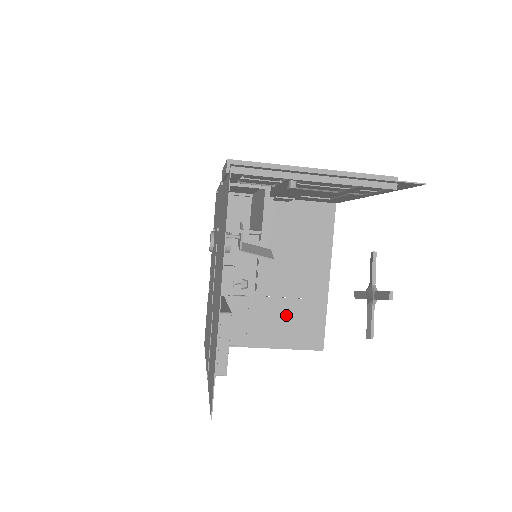
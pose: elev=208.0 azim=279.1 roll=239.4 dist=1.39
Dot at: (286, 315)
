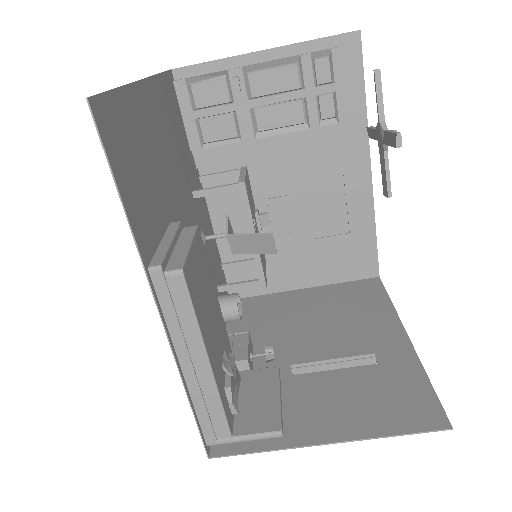
Dot at: (352, 389)
